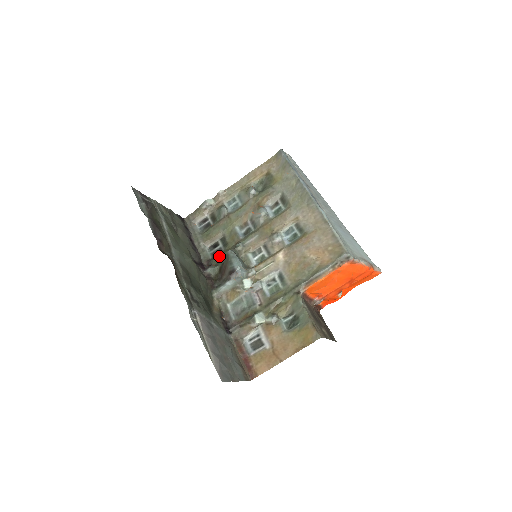
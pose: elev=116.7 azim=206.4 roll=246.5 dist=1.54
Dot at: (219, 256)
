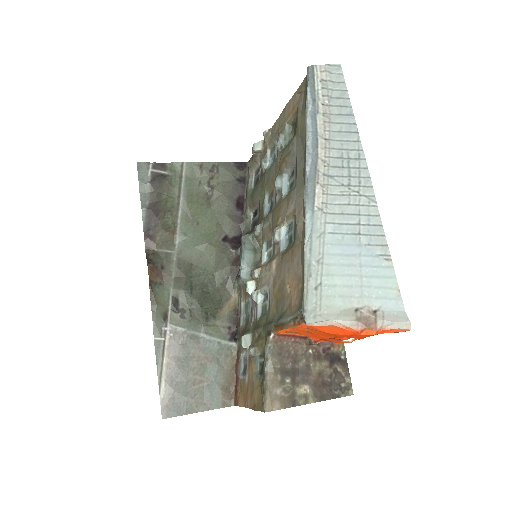
Dot at: (251, 232)
